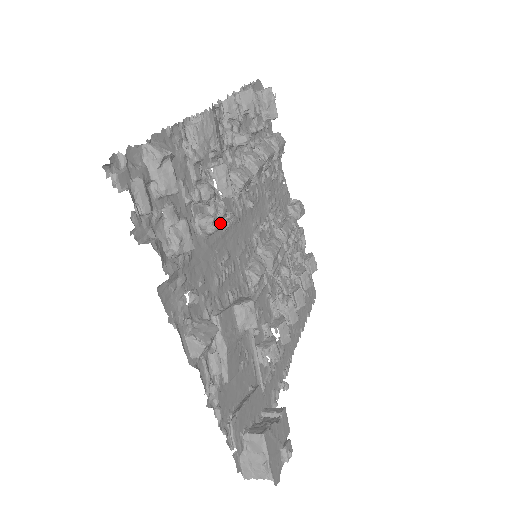
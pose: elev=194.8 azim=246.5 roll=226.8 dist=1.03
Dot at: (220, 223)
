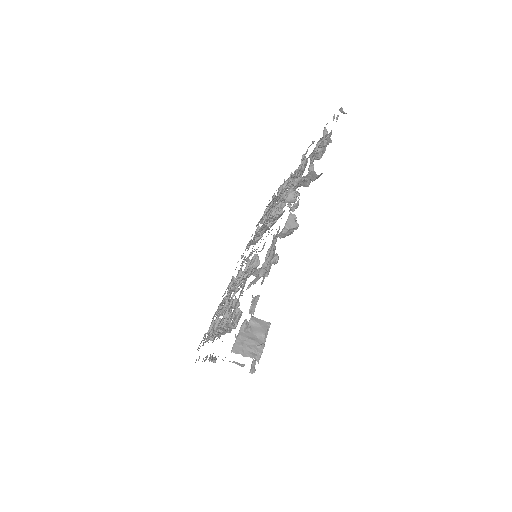
Dot at: occluded
